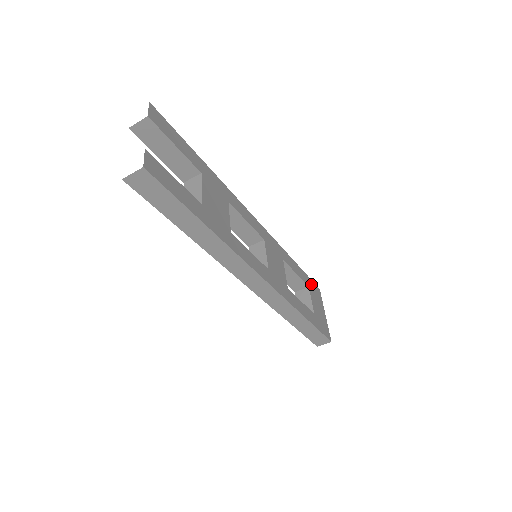
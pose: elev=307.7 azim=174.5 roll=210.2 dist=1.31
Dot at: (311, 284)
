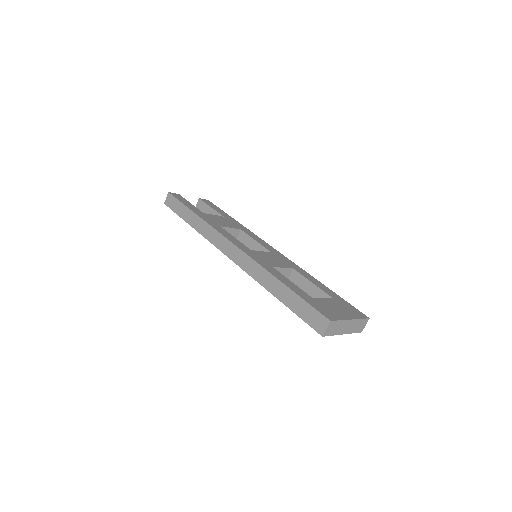
Dot at: (345, 303)
